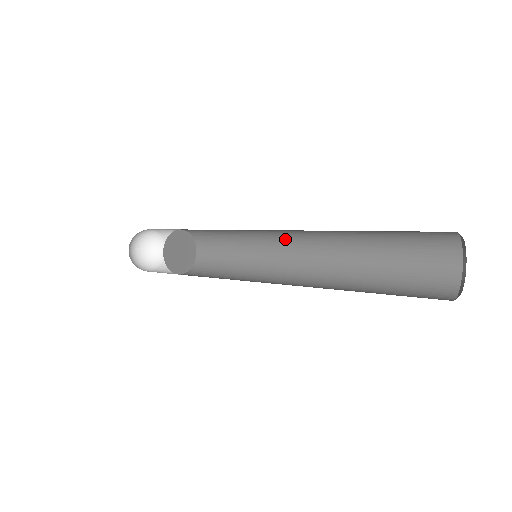
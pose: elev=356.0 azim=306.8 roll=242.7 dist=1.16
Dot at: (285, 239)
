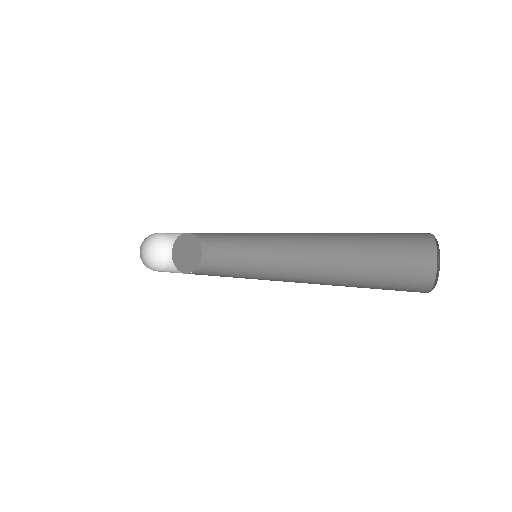
Dot at: (273, 233)
